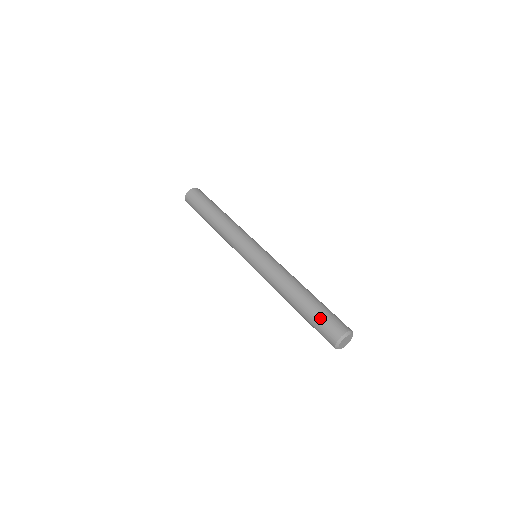
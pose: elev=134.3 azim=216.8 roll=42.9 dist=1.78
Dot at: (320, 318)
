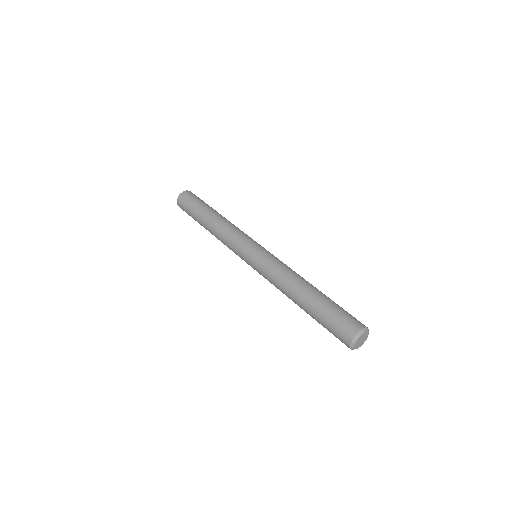
Dot at: (336, 311)
